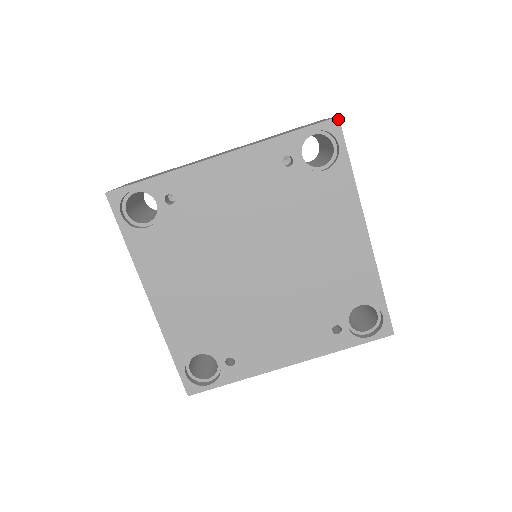
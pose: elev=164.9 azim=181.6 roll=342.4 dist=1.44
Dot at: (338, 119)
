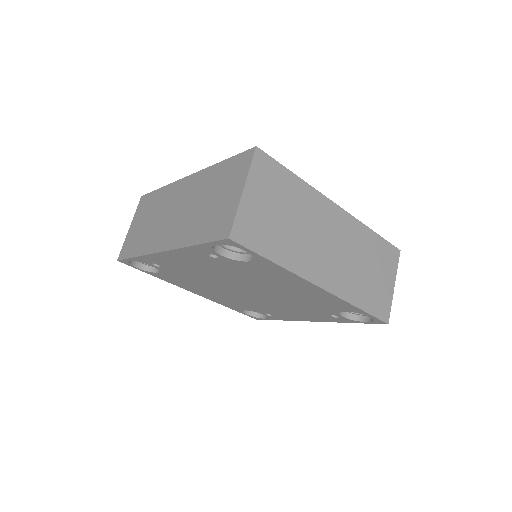
Dot at: (230, 240)
